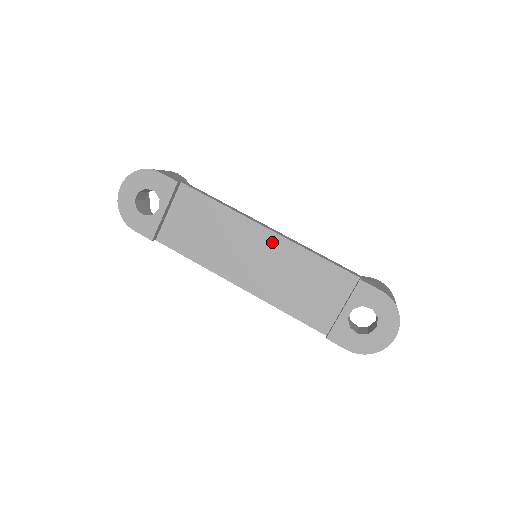
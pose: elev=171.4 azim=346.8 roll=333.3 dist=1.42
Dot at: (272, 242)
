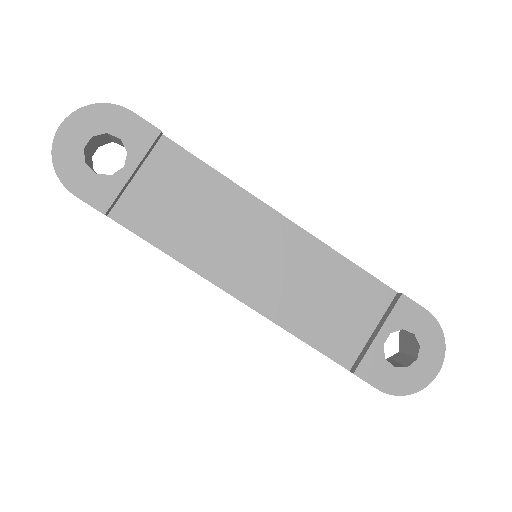
Dot at: (288, 236)
